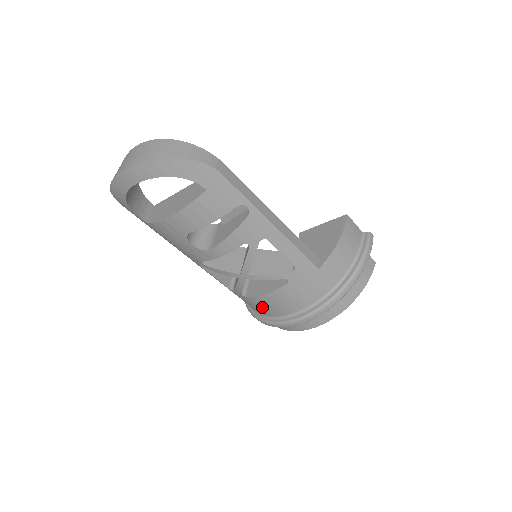
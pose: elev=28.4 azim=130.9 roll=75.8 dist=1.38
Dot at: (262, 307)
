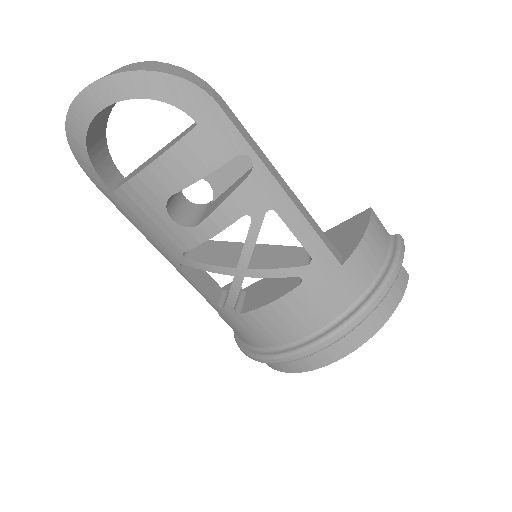
Dot at: (263, 330)
